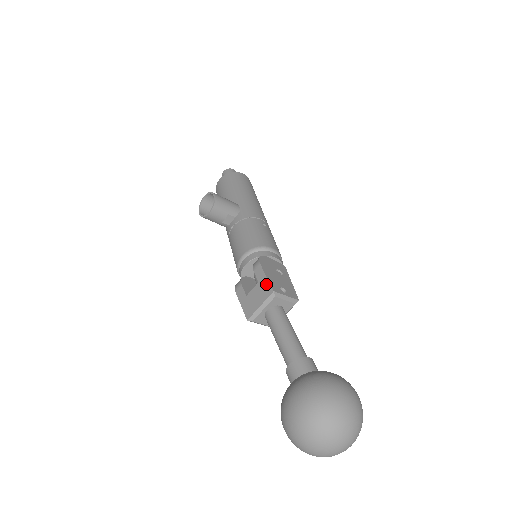
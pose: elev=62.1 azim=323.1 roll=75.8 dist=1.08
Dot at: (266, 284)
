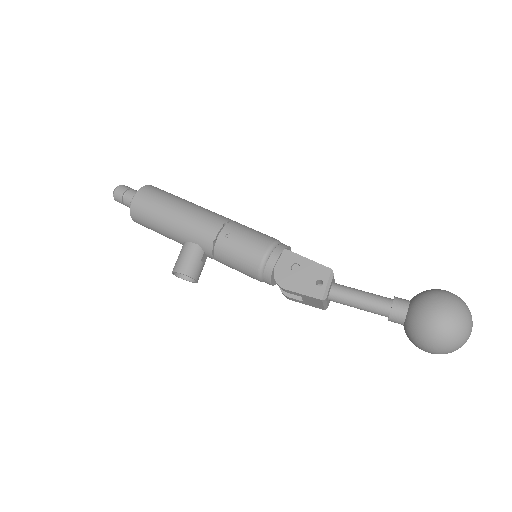
Dot at: (310, 298)
